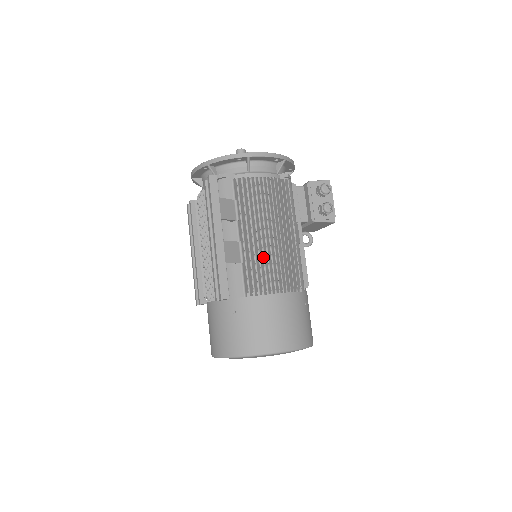
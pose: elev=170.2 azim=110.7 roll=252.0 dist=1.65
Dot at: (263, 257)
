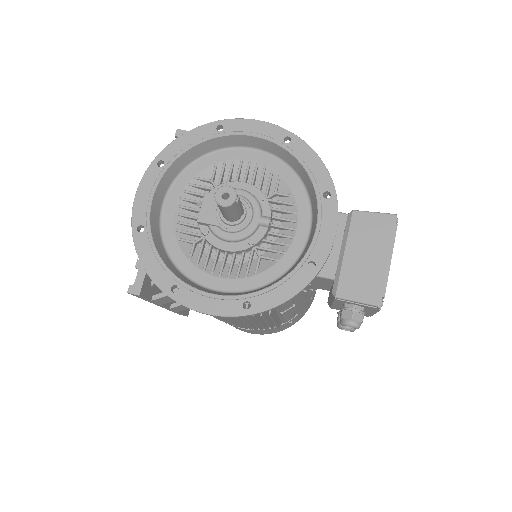
Dot at: occluded
